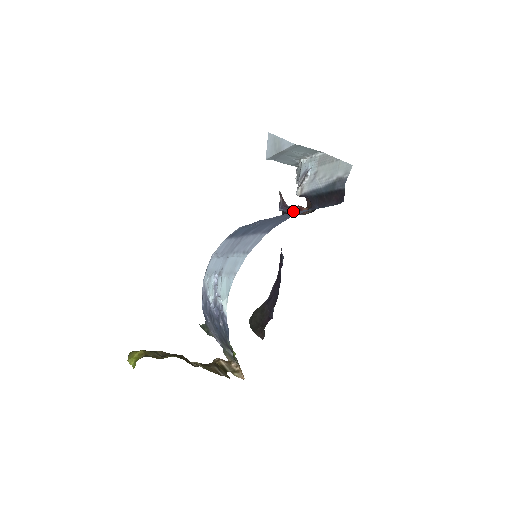
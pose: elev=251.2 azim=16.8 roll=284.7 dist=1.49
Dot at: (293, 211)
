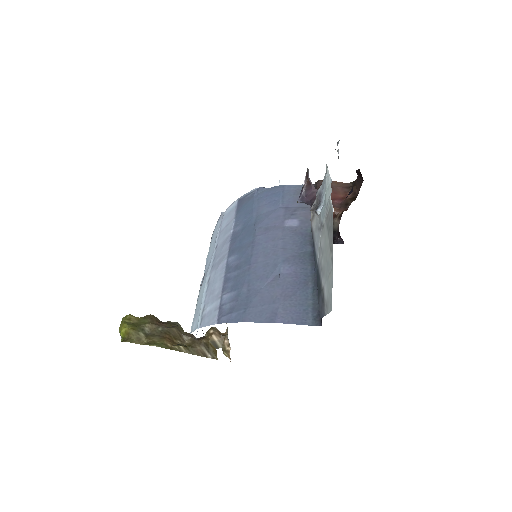
Dot at: occluded
